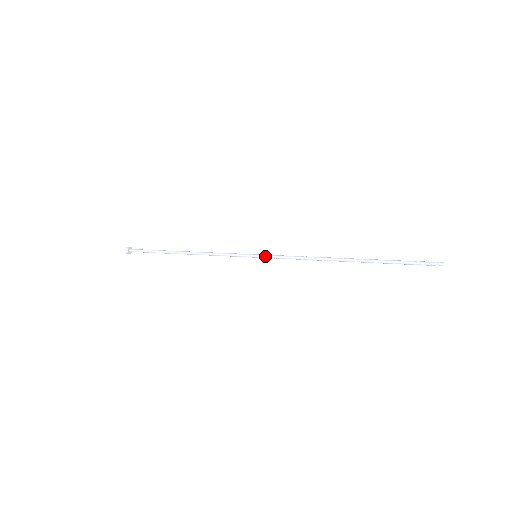
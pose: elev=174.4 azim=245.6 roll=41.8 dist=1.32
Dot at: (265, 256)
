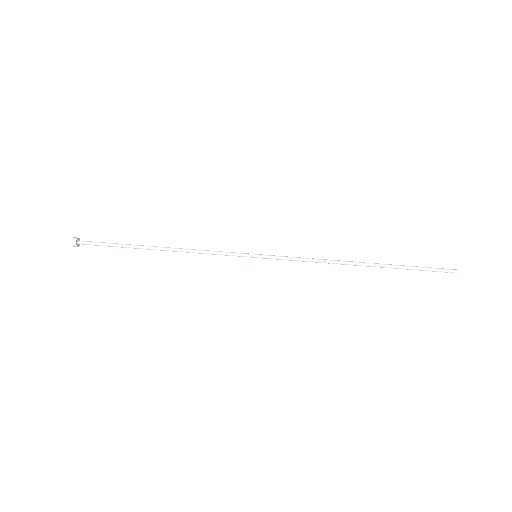
Dot at: (268, 258)
